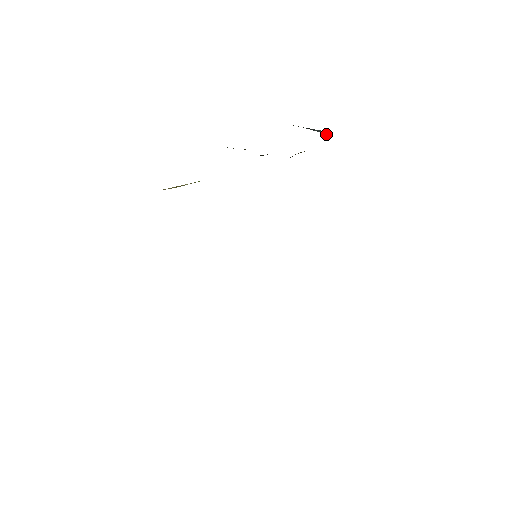
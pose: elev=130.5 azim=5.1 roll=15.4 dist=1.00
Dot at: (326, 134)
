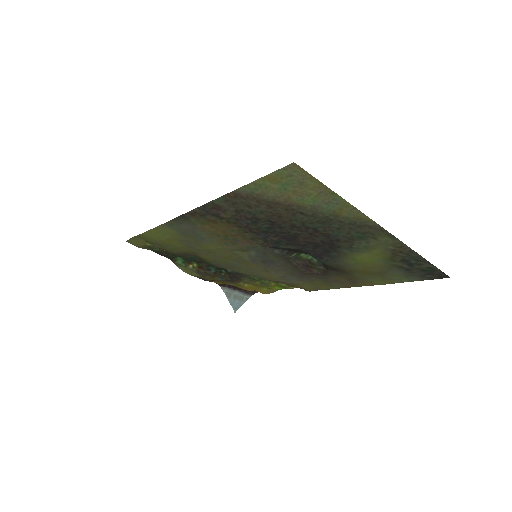
Dot at: (234, 311)
